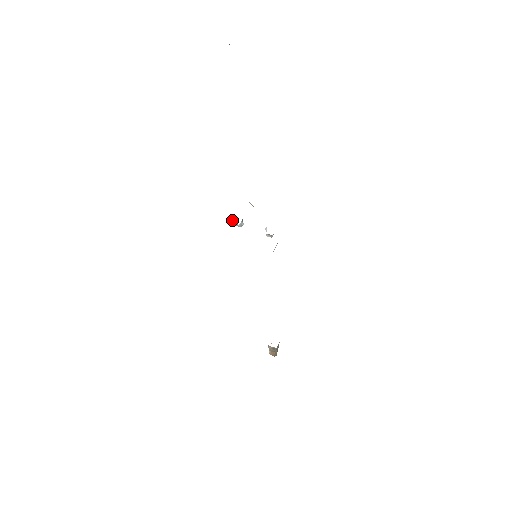
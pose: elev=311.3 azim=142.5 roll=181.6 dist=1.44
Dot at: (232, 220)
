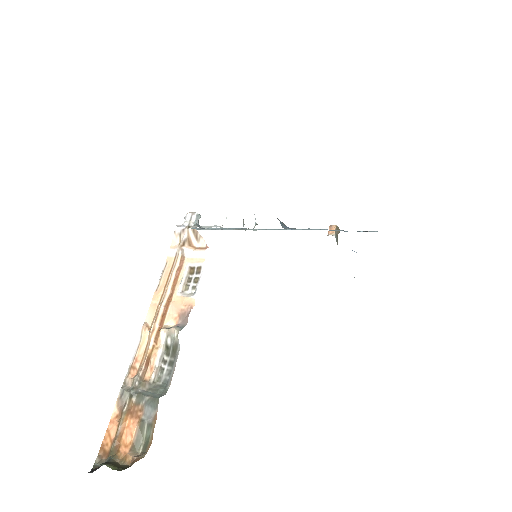
Dot at: (186, 220)
